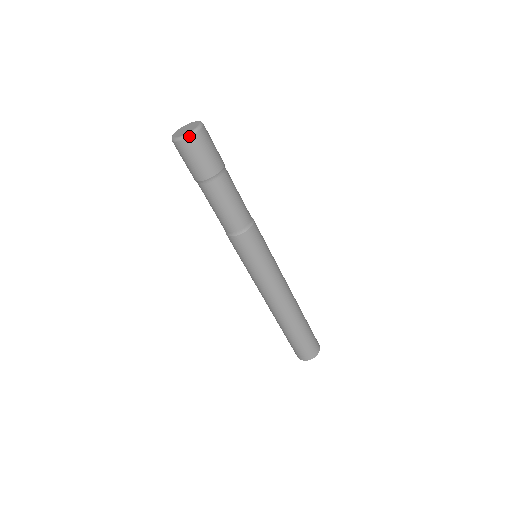
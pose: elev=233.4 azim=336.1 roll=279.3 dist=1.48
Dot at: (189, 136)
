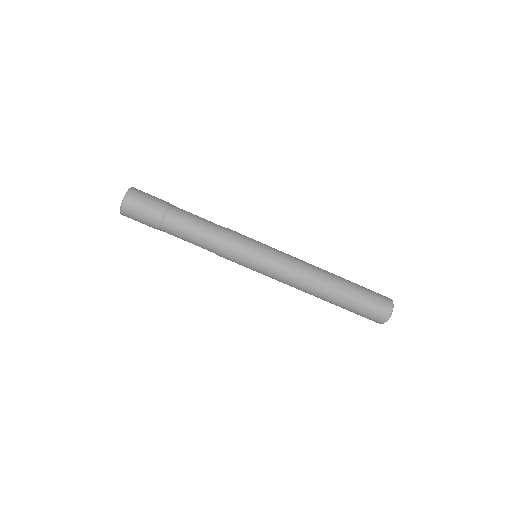
Dot at: (130, 189)
